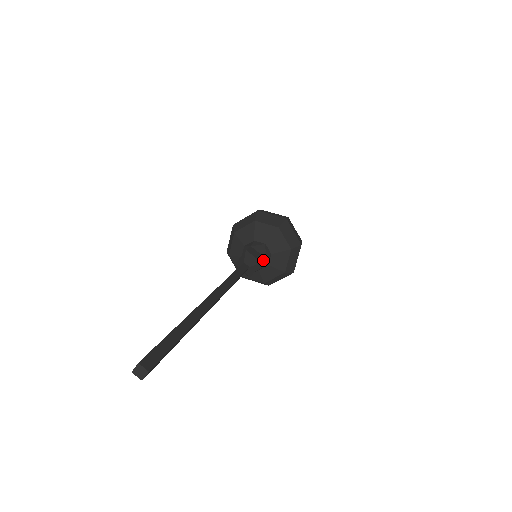
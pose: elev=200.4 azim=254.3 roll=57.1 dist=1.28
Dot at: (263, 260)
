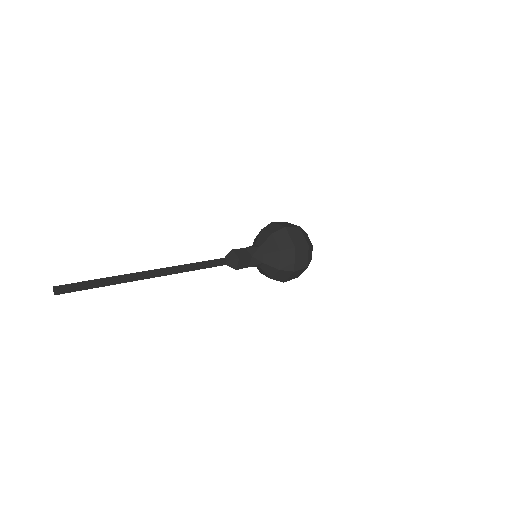
Dot at: (244, 257)
